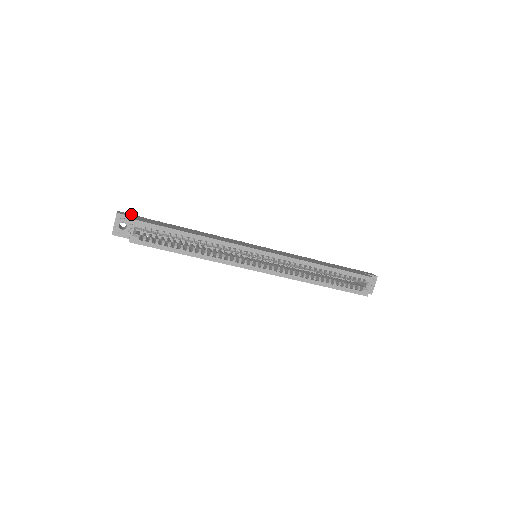
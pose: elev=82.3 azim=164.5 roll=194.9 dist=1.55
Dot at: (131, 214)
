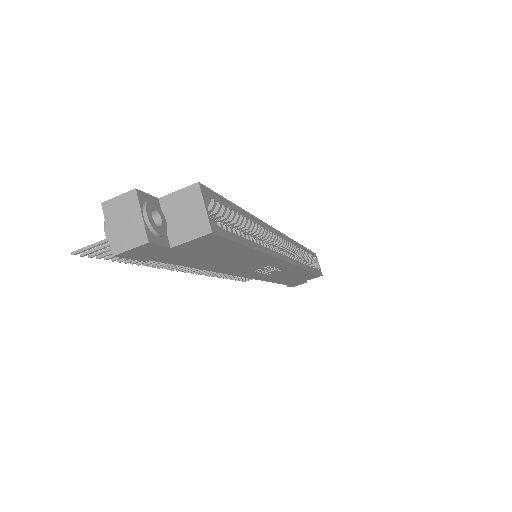
Dot at: occluded
